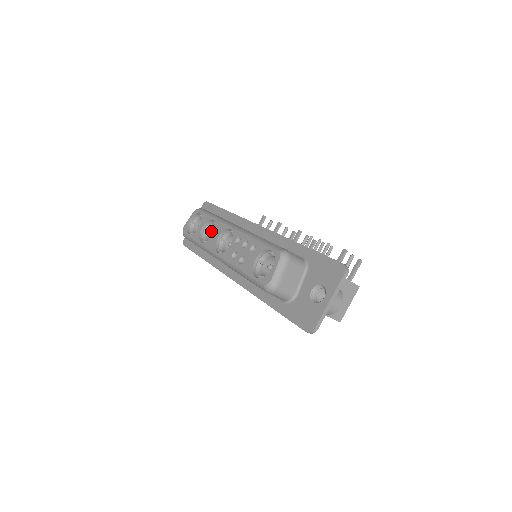
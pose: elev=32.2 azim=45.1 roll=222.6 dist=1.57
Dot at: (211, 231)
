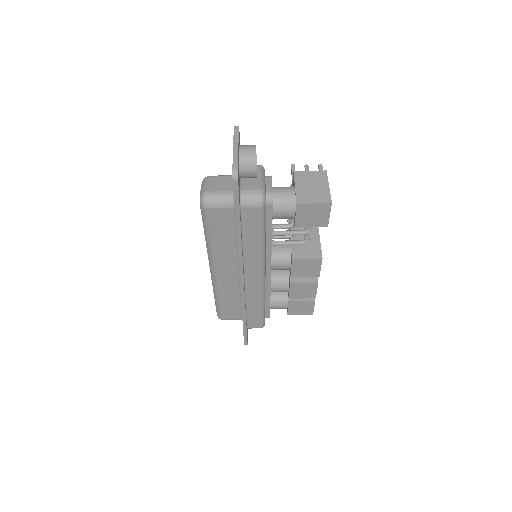
Dot at: occluded
